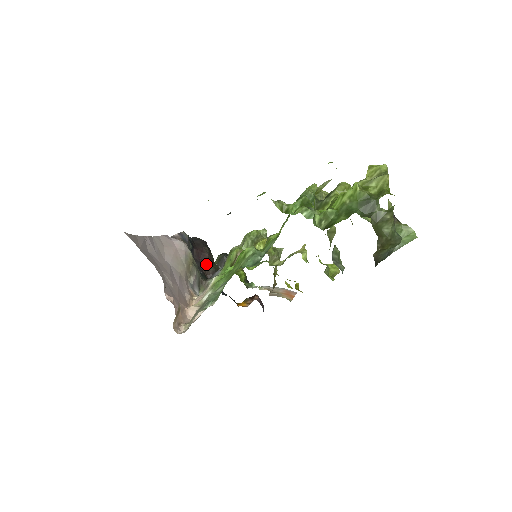
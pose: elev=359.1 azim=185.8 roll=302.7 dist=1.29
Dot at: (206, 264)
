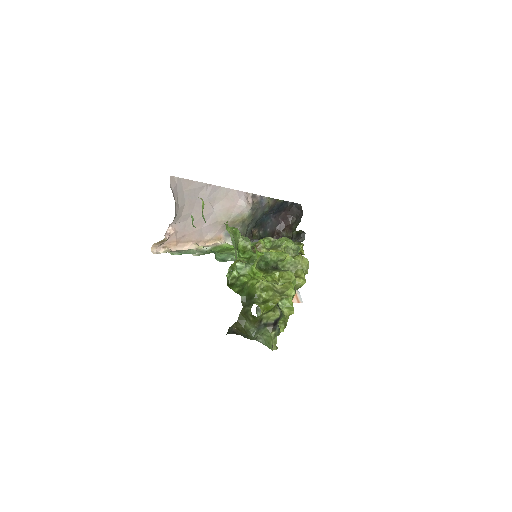
Dot at: (283, 228)
